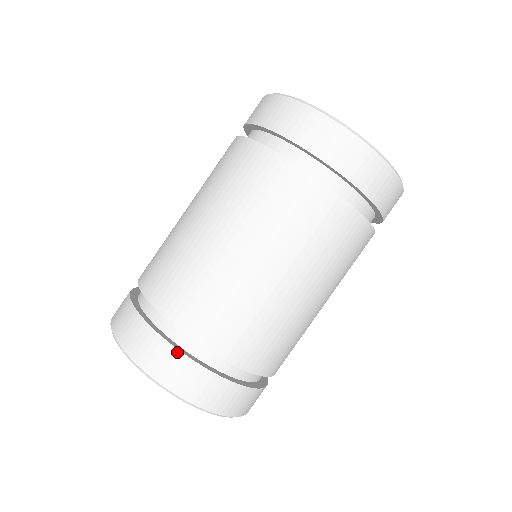
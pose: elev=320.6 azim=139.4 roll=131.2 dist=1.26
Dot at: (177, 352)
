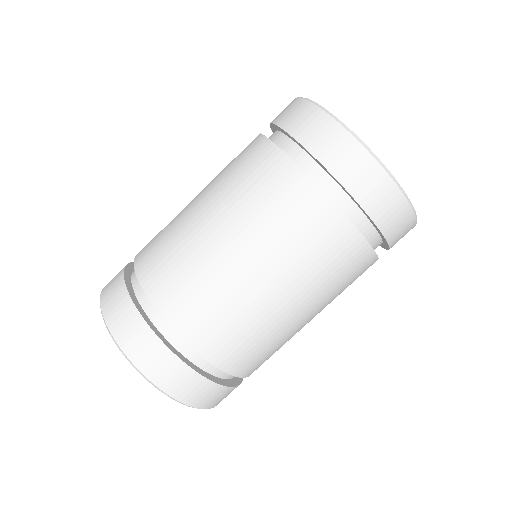
Dot at: (125, 266)
